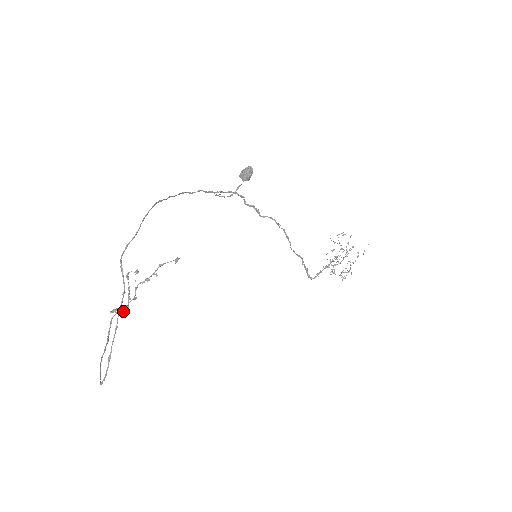
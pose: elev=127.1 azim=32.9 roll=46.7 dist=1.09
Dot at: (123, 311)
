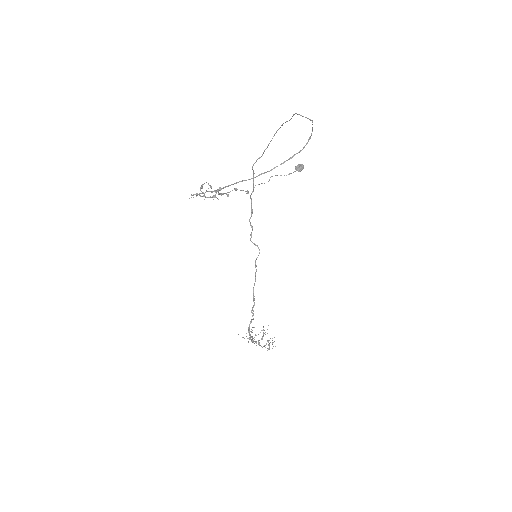
Dot at: occluded
